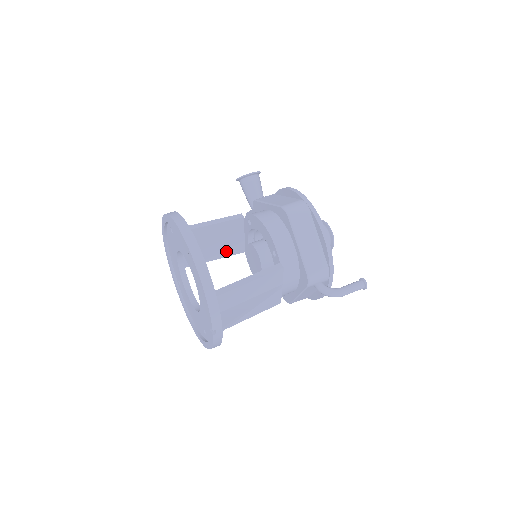
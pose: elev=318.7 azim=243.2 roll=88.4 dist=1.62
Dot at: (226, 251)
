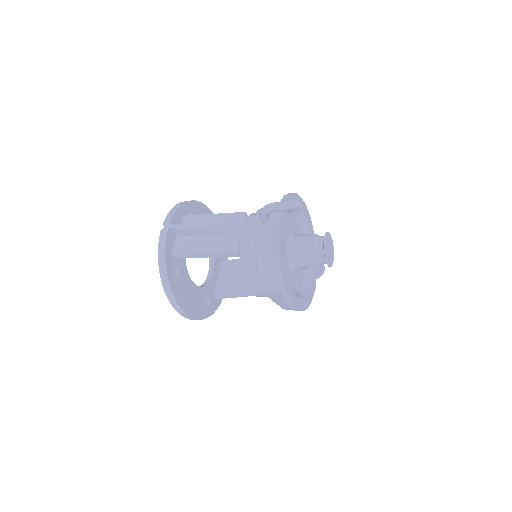
Dot at: occluded
